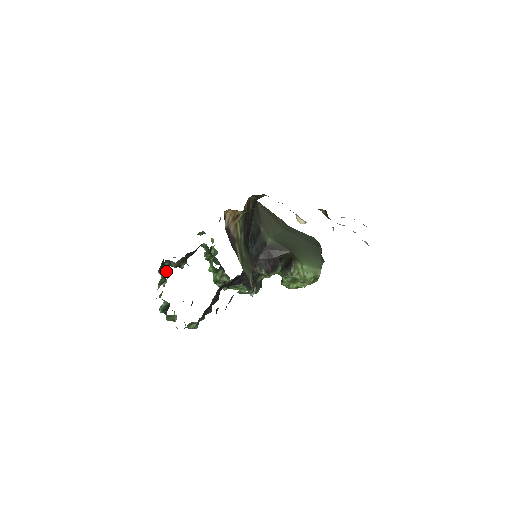
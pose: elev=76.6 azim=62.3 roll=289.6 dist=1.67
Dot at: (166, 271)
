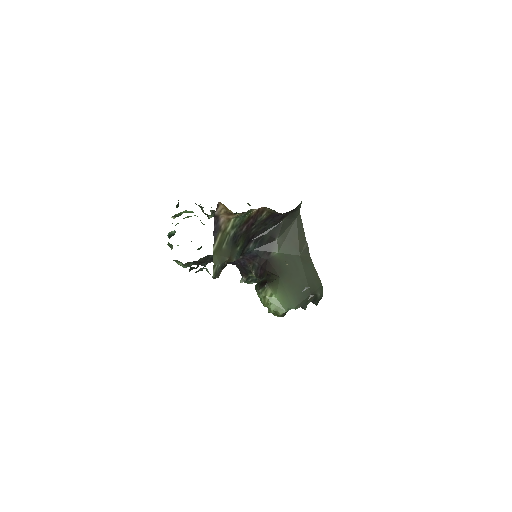
Dot at: occluded
